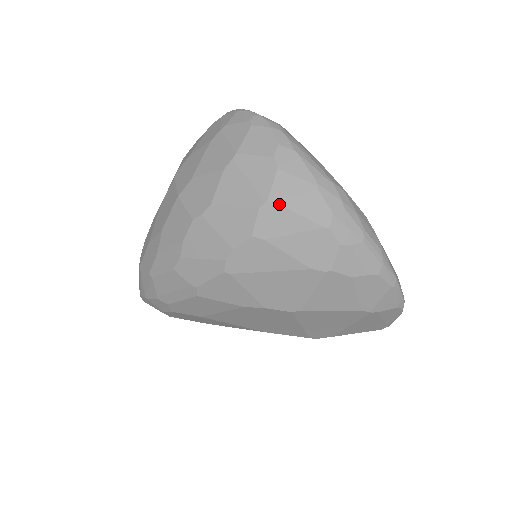
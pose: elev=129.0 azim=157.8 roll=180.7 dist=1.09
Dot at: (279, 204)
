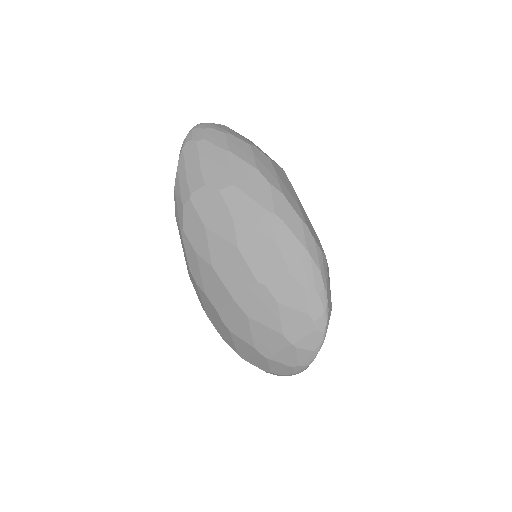
Dot at: occluded
